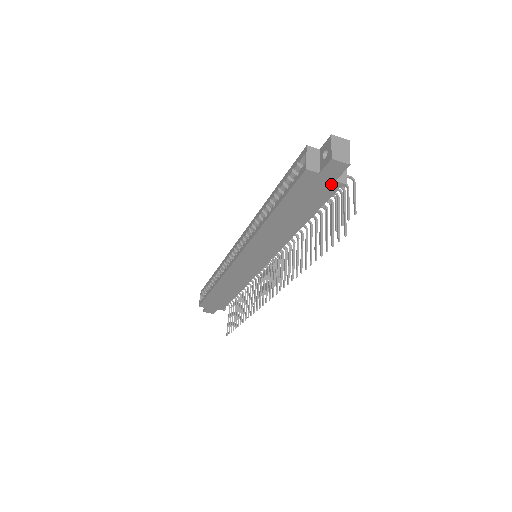
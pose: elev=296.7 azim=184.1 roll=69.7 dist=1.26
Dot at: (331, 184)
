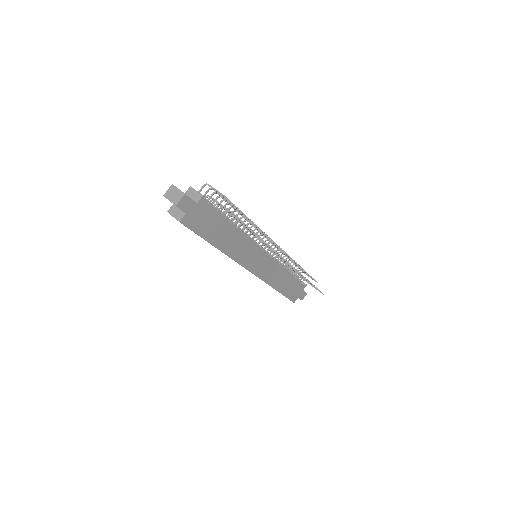
Dot at: (199, 206)
